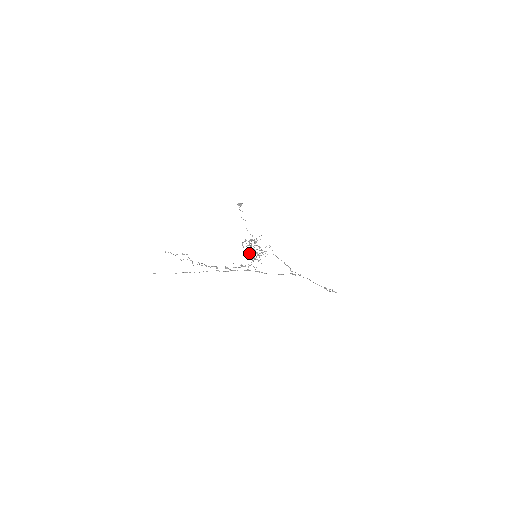
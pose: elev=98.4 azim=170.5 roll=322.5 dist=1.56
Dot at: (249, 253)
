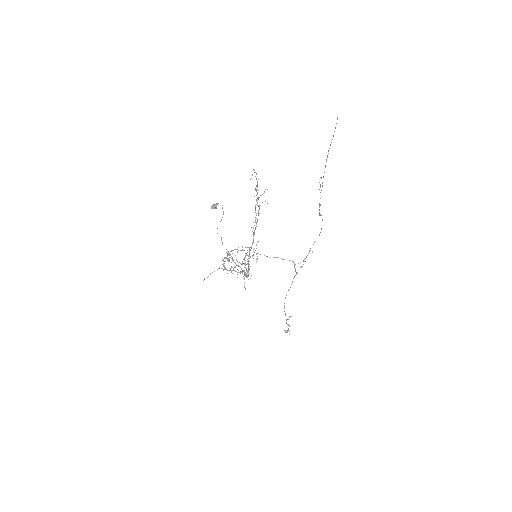
Dot at: (235, 267)
